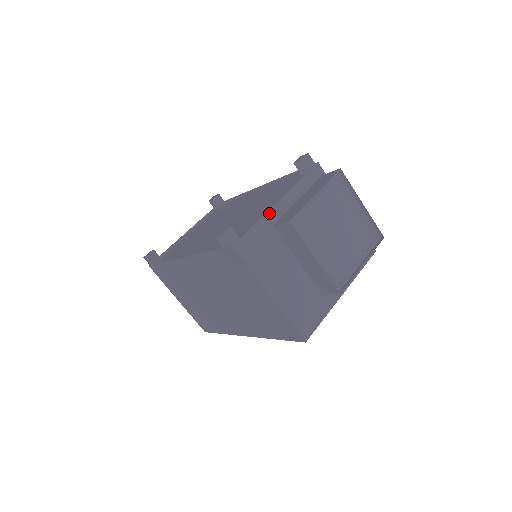
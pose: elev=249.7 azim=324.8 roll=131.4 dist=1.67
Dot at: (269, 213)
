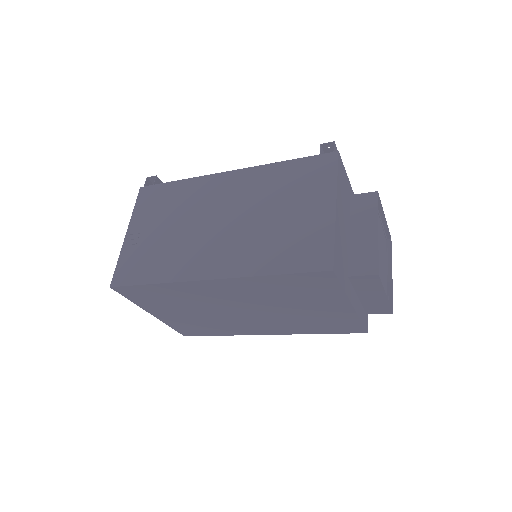
Dot at: (351, 189)
